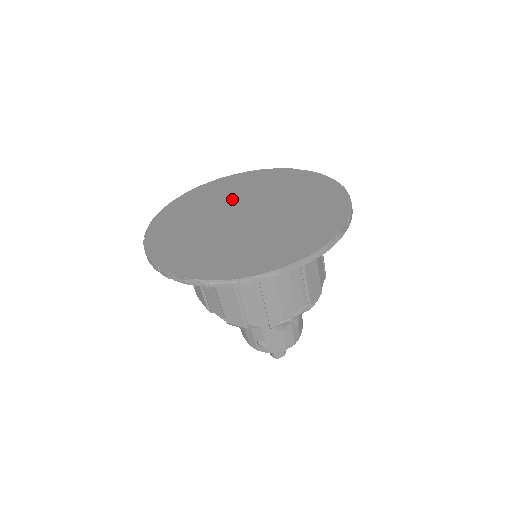
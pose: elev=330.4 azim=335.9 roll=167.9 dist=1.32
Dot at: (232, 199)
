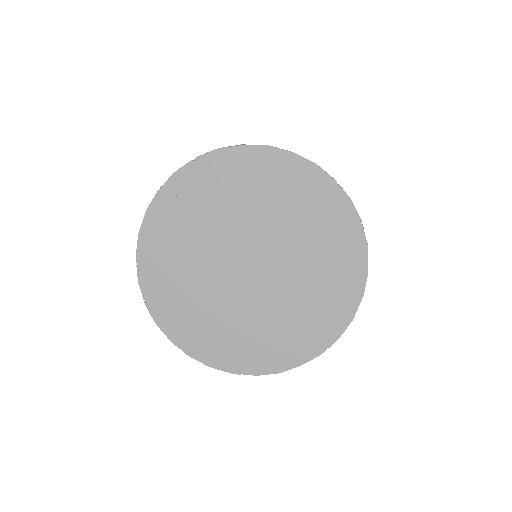
Dot at: (208, 245)
